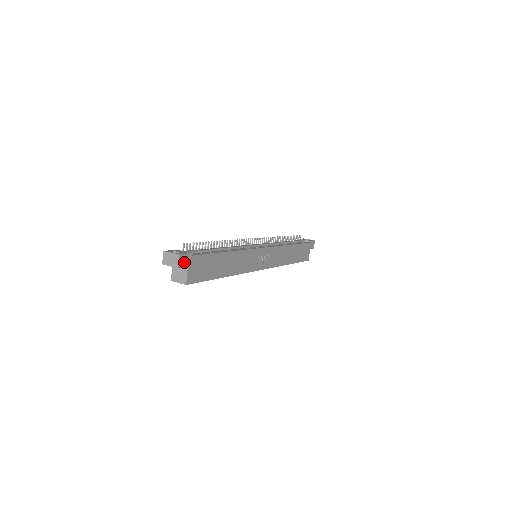
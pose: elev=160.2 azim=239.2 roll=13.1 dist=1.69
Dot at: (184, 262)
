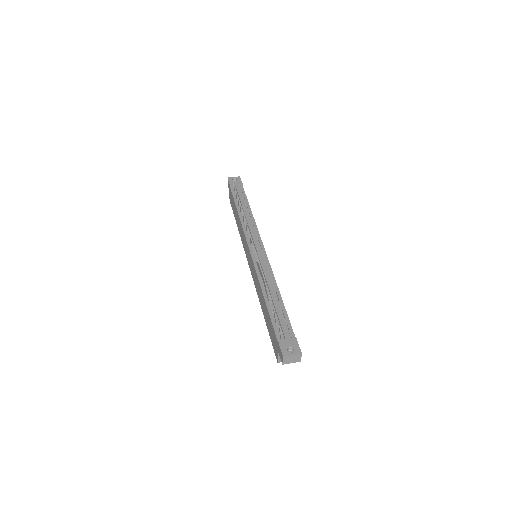
Dot at: occluded
